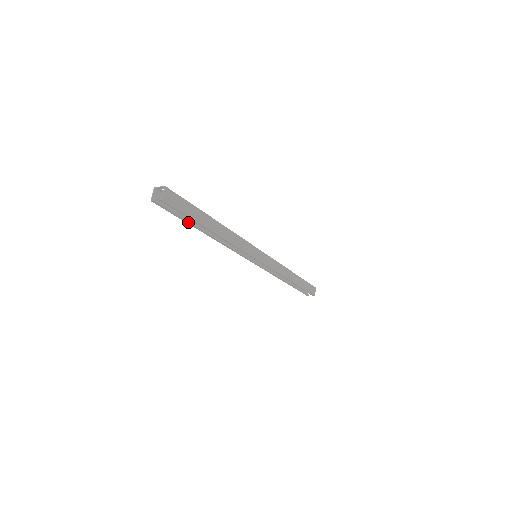
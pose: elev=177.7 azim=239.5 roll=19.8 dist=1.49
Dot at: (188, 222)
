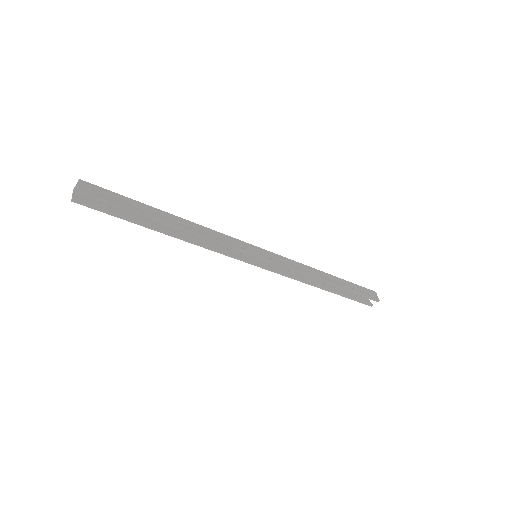
Dot at: (134, 221)
